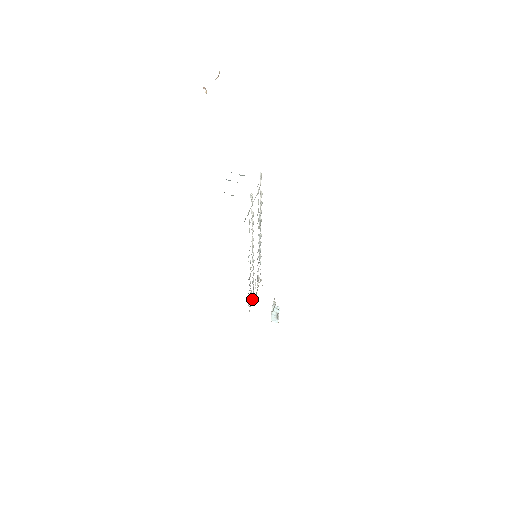
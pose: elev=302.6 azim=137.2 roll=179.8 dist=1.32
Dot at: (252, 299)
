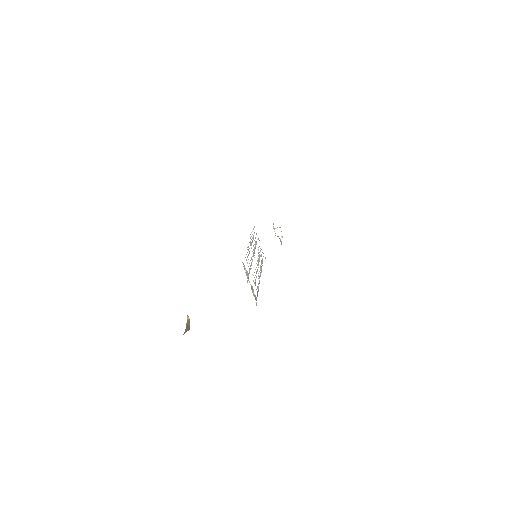
Dot at: (260, 248)
